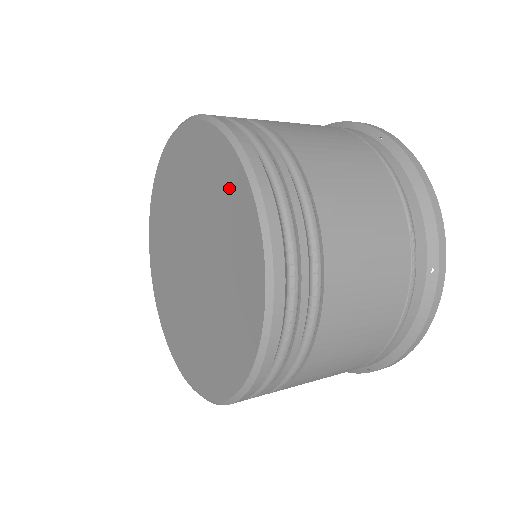
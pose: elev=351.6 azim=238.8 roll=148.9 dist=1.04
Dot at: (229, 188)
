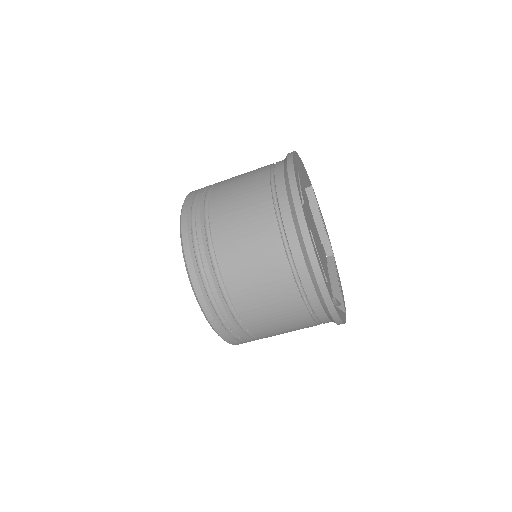
Dot at: occluded
